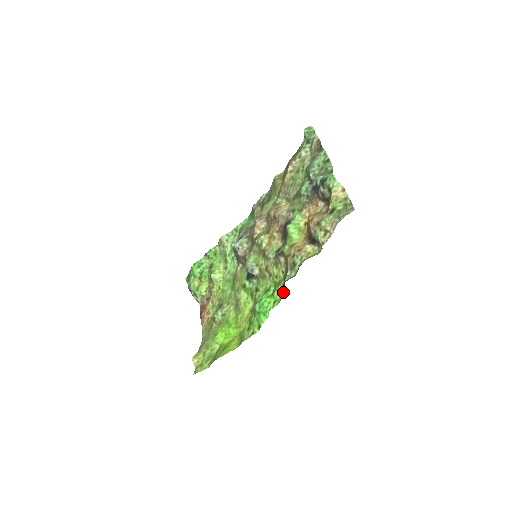
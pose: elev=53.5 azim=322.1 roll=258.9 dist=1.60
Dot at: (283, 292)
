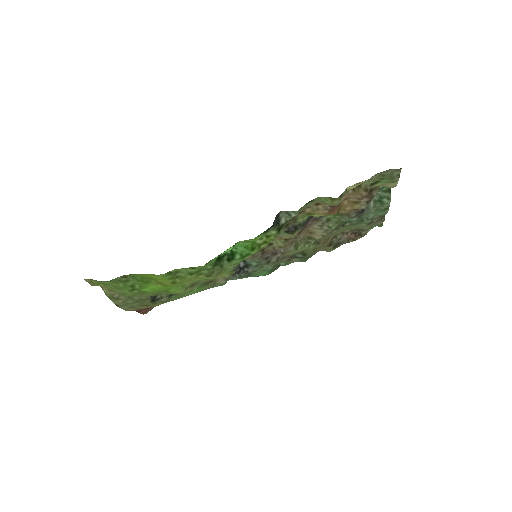
Dot at: (269, 229)
